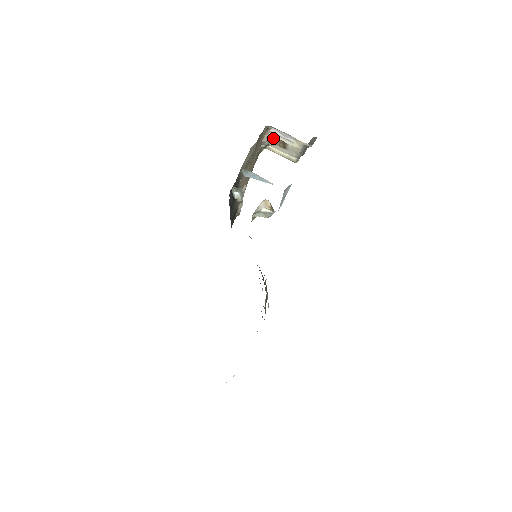
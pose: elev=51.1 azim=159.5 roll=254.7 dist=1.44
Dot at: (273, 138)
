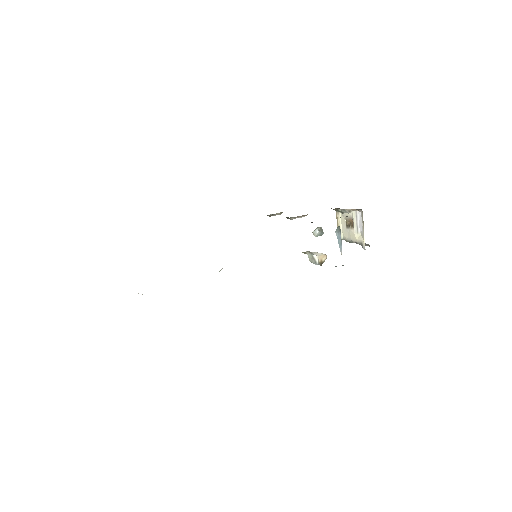
Dot at: (351, 215)
